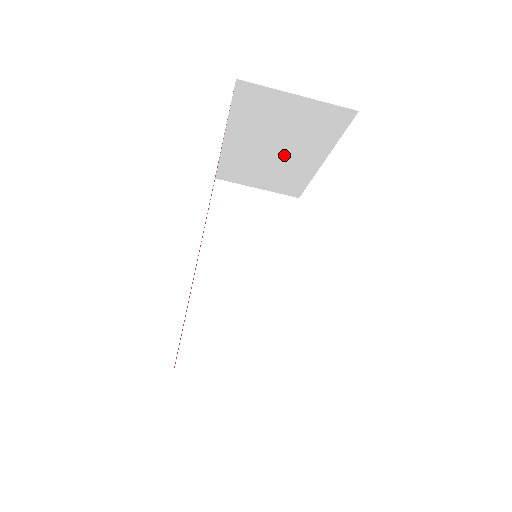
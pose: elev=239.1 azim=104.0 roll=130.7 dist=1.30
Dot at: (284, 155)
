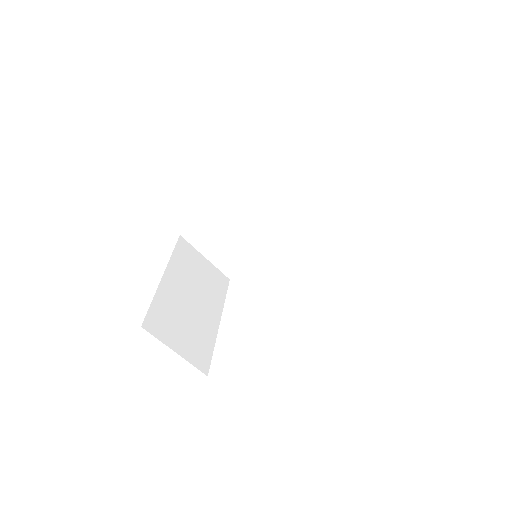
Dot at: occluded
